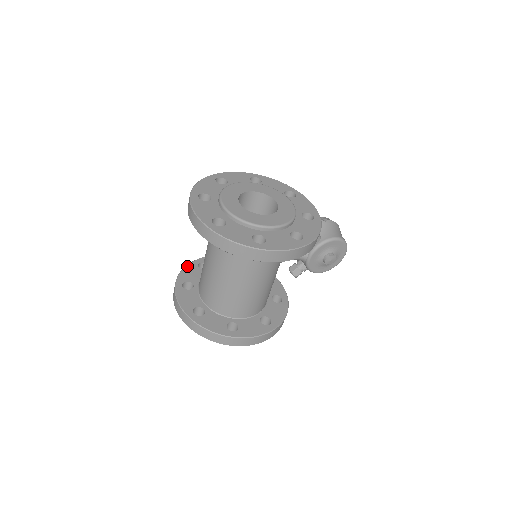
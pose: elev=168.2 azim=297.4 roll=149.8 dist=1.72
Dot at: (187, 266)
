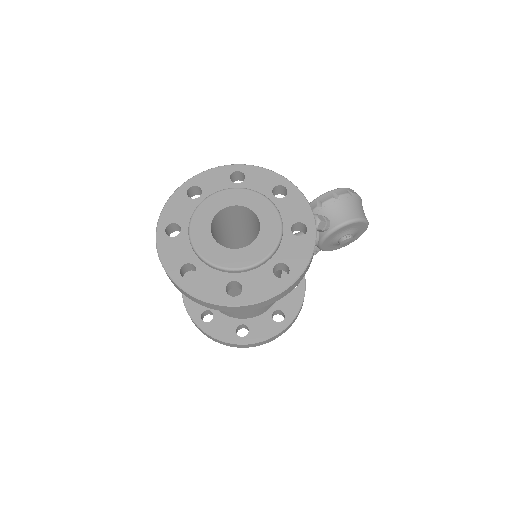
Dot at: occluded
